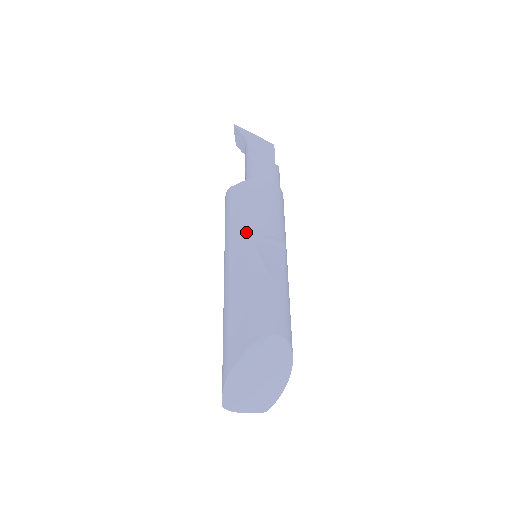
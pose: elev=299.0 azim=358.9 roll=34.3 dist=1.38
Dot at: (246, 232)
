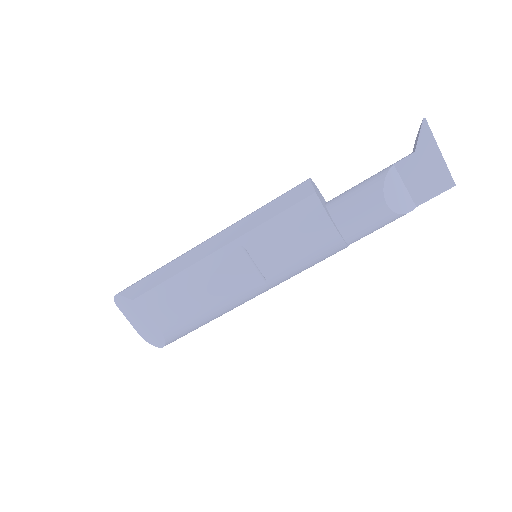
Dot at: (244, 233)
